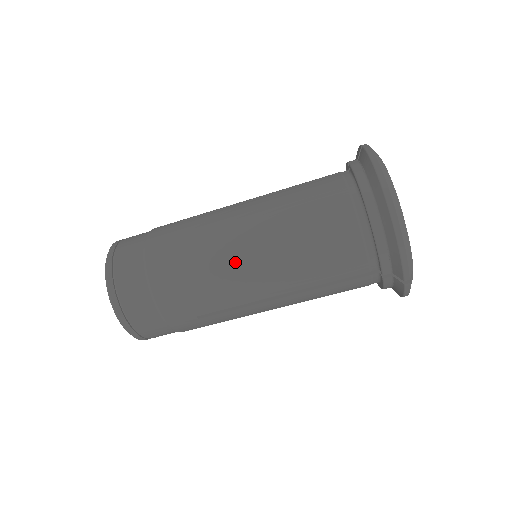
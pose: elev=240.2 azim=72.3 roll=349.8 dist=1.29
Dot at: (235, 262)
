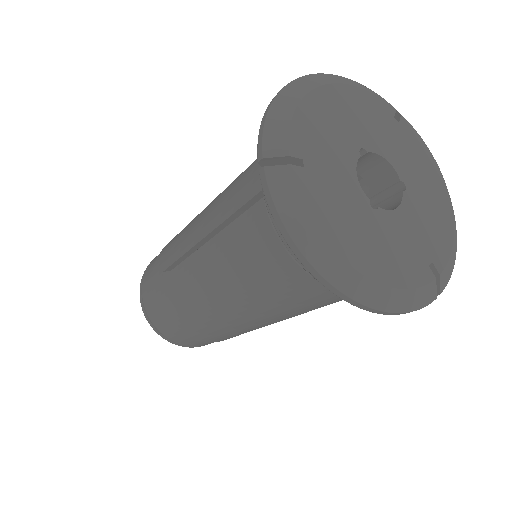
Dot at: (237, 324)
